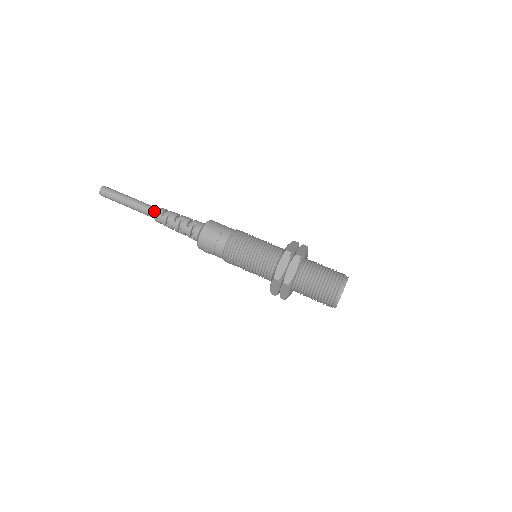
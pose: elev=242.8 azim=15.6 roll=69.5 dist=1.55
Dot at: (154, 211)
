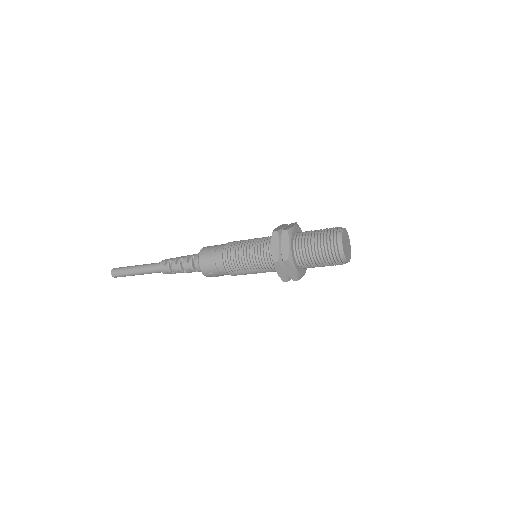
Dot at: (158, 265)
